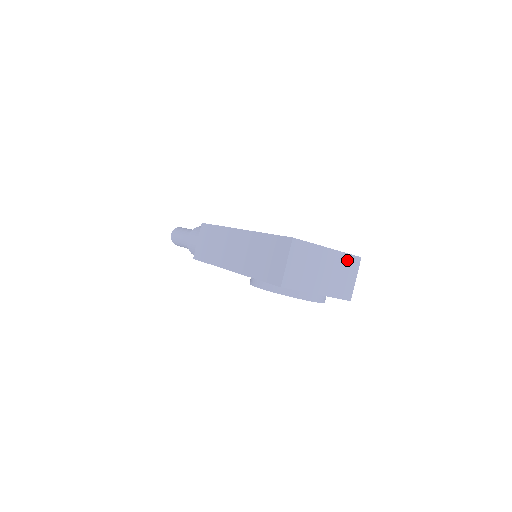
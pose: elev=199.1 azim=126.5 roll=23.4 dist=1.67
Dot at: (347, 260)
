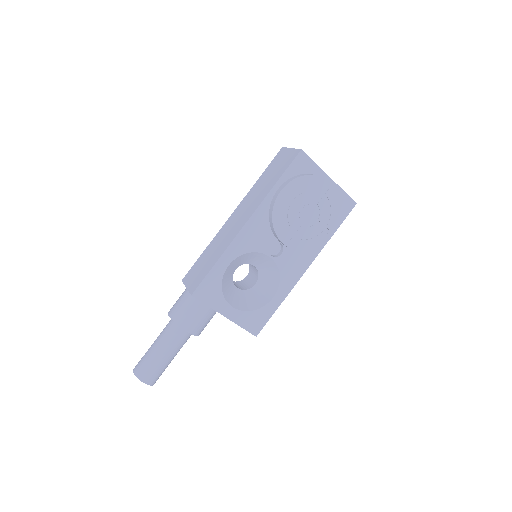
Dot at: occluded
